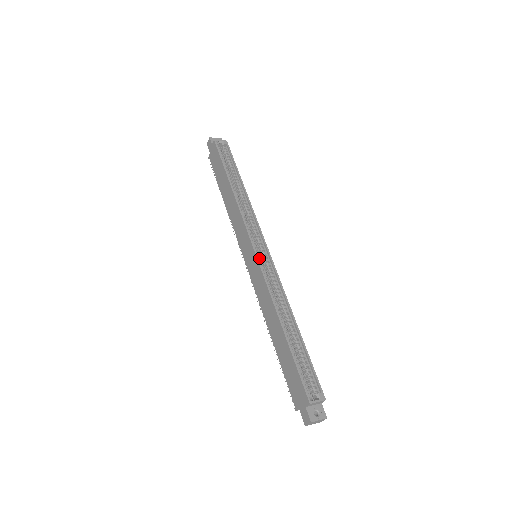
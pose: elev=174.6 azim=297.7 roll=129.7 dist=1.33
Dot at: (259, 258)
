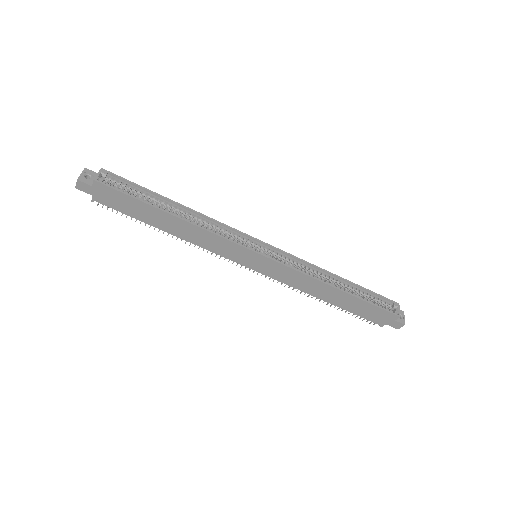
Dot at: (269, 257)
